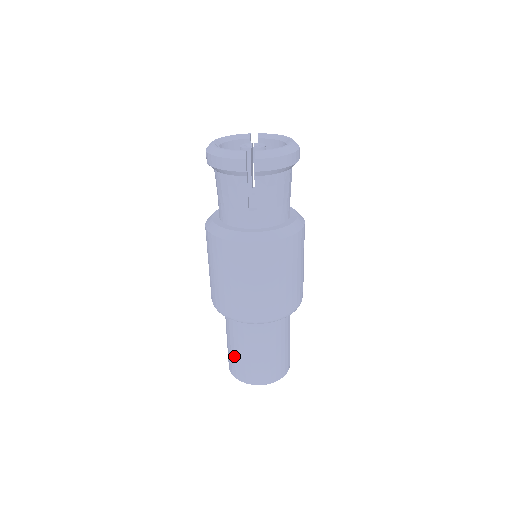
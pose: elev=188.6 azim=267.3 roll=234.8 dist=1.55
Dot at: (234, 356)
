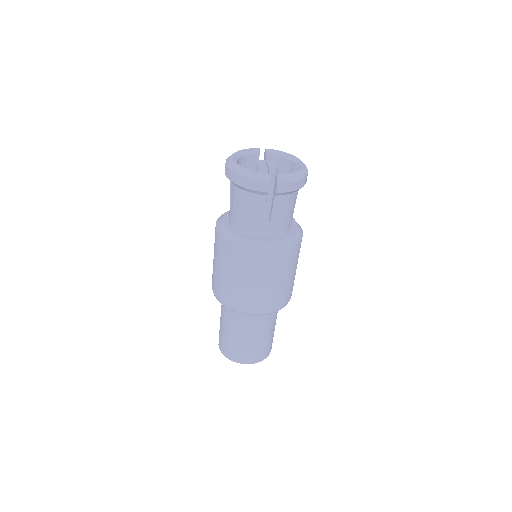
Dot at: (229, 340)
